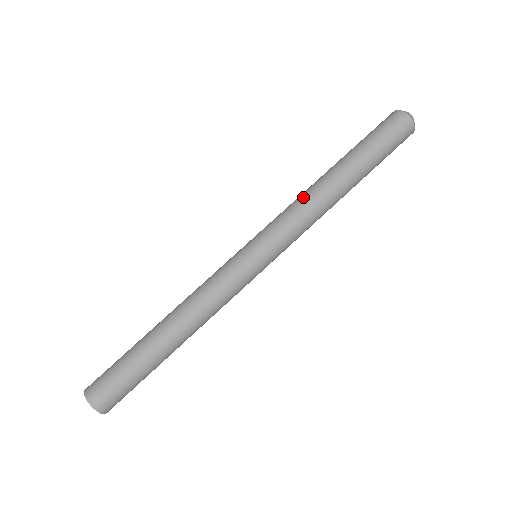
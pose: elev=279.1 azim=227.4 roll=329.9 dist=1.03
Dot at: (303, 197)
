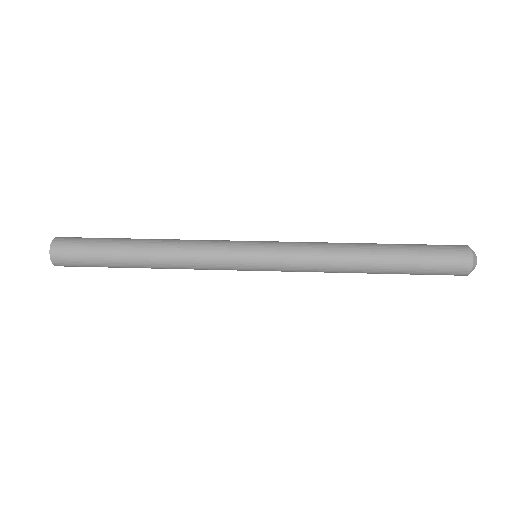
Dot at: (330, 244)
